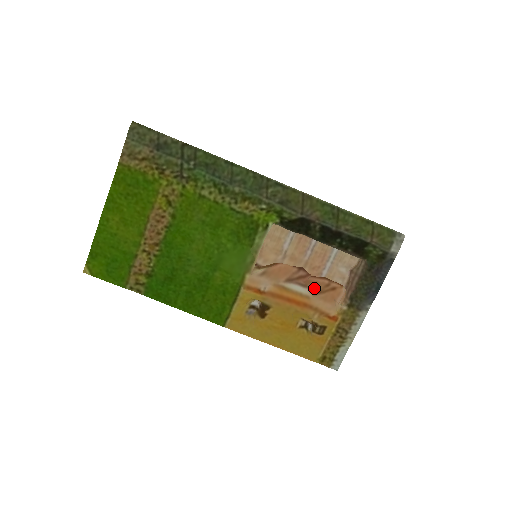
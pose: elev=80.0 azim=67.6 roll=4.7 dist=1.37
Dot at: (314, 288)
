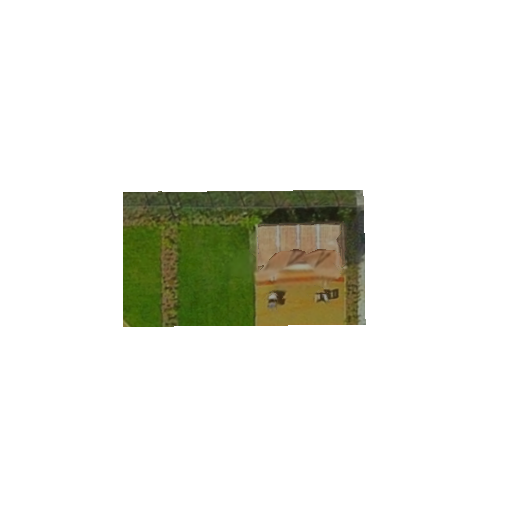
Dot at: (313, 261)
